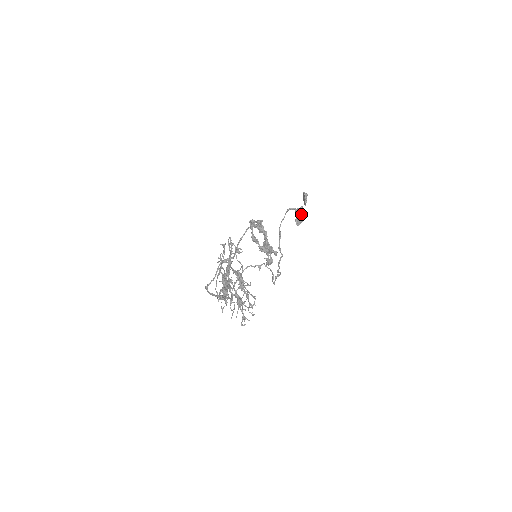
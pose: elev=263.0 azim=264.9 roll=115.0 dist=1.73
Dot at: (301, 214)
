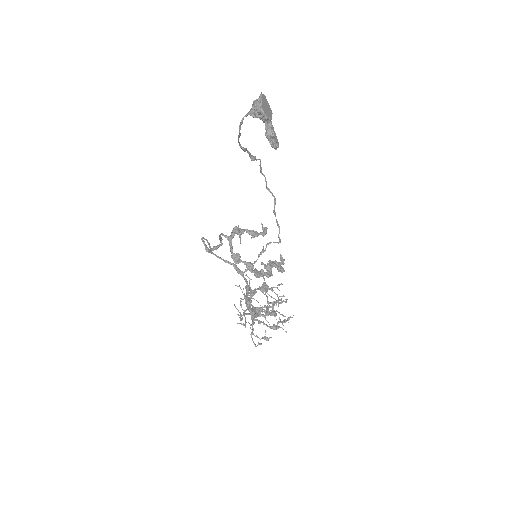
Dot at: occluded
